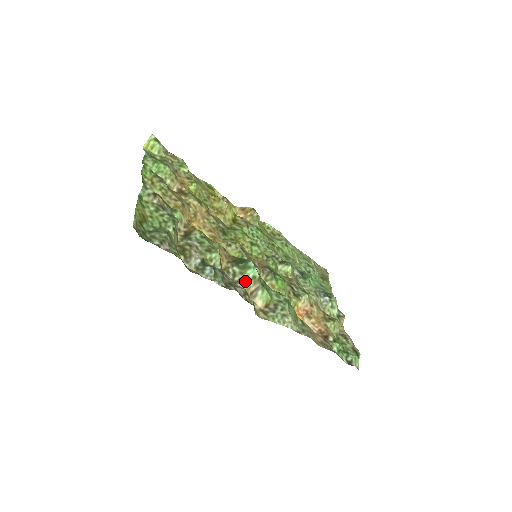
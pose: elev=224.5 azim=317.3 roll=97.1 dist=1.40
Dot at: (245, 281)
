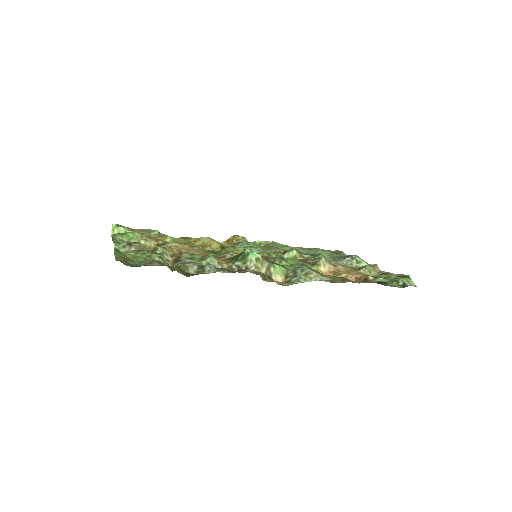
Dot at: (251, 266)
